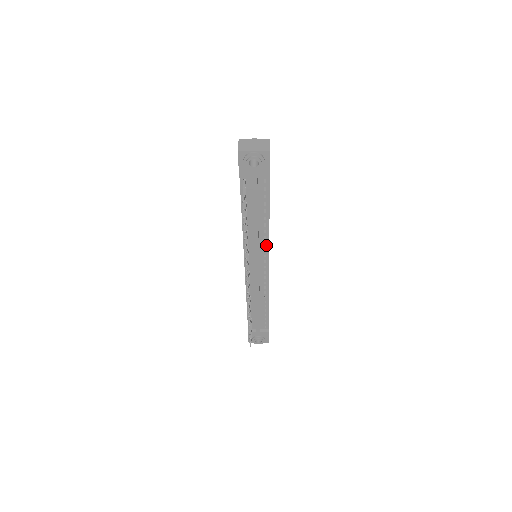
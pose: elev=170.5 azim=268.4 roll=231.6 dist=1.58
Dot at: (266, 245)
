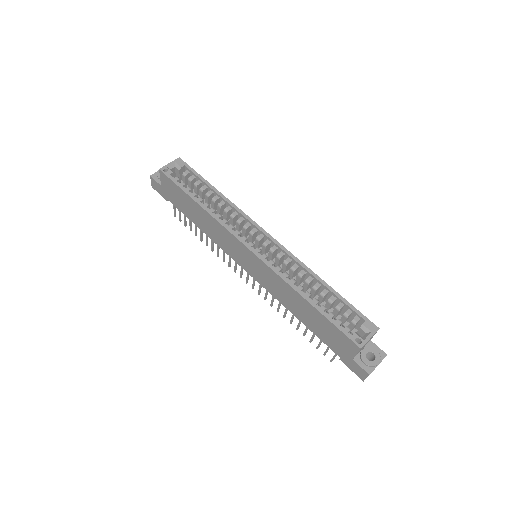
Dot at: occluded
